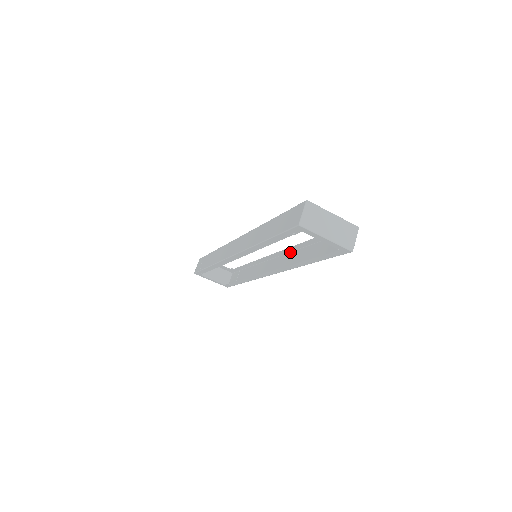
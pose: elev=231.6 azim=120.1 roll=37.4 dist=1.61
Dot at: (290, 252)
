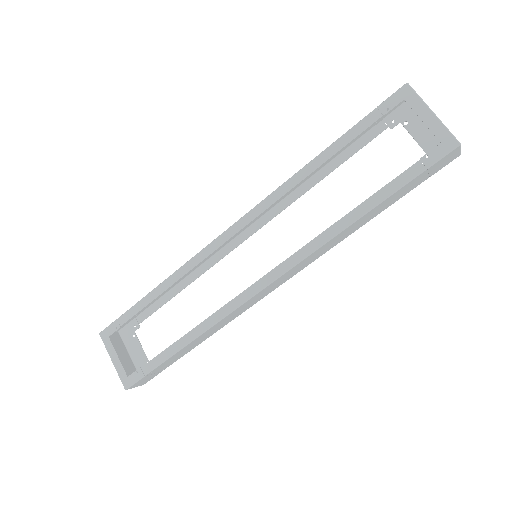
Dot at: (310, 263)
